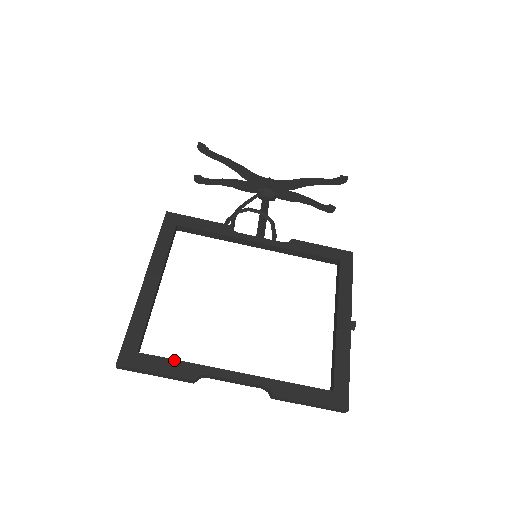
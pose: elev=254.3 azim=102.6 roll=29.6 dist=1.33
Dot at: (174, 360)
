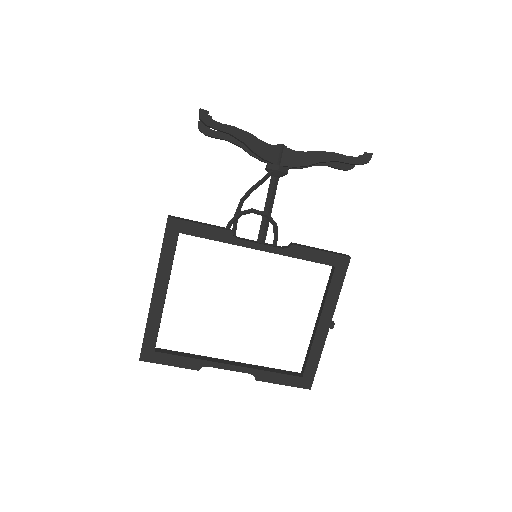
Dot at: (182, 357)
